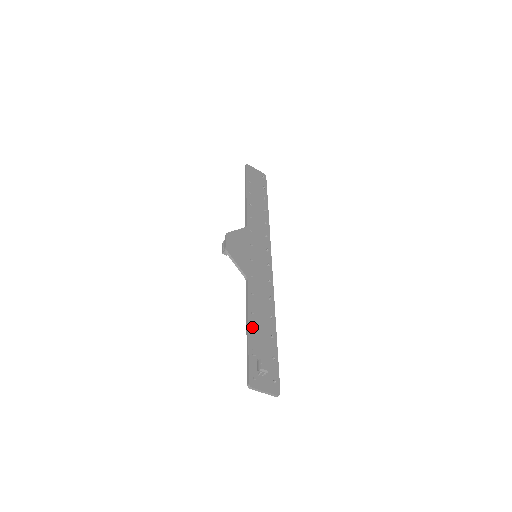
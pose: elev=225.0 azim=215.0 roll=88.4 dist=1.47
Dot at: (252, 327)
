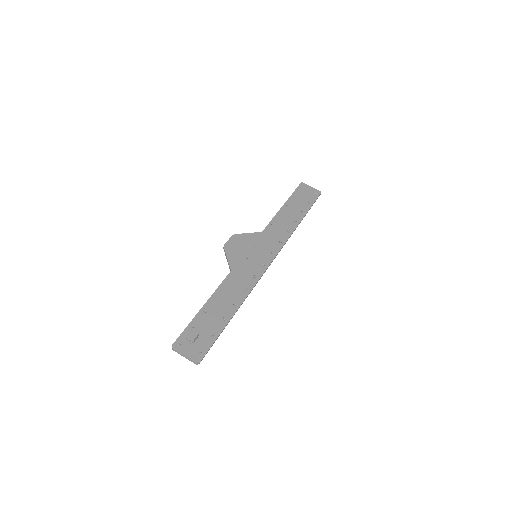
Dot at: (207, 307)
